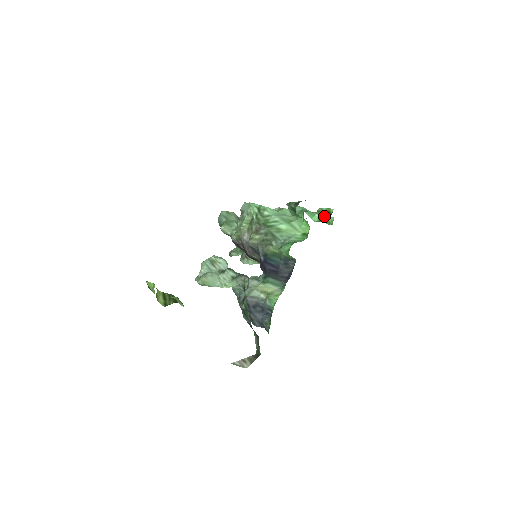
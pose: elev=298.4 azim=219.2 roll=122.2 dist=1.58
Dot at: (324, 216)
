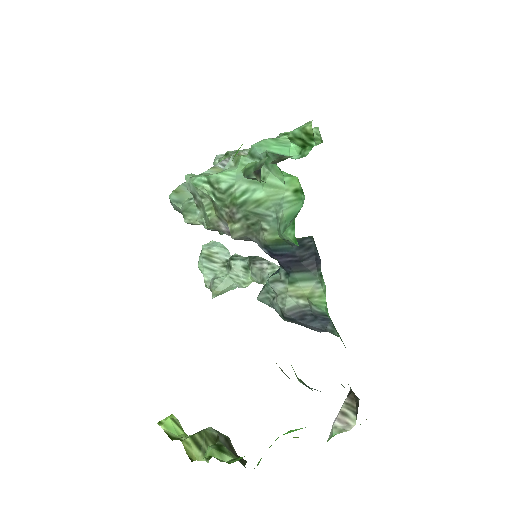
Dot at: (304, 143)
